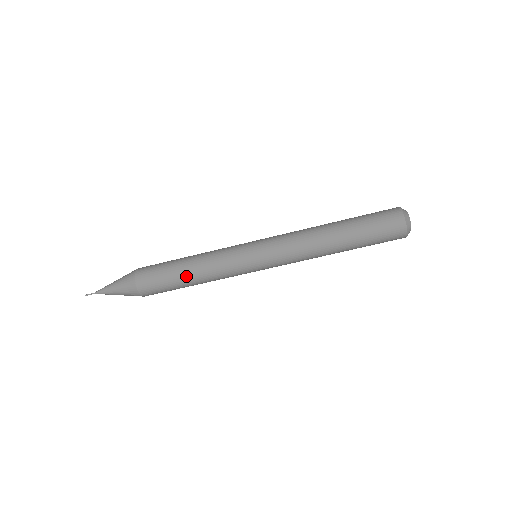
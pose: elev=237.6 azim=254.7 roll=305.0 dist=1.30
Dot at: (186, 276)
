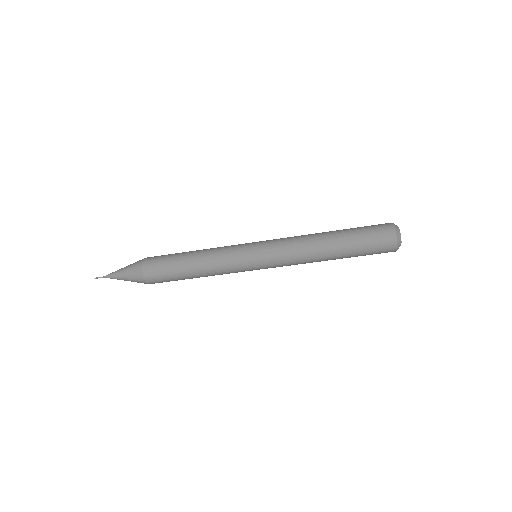
Dot at: occluded
